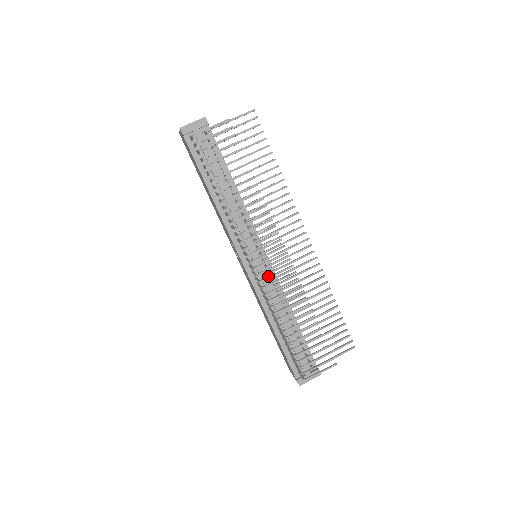
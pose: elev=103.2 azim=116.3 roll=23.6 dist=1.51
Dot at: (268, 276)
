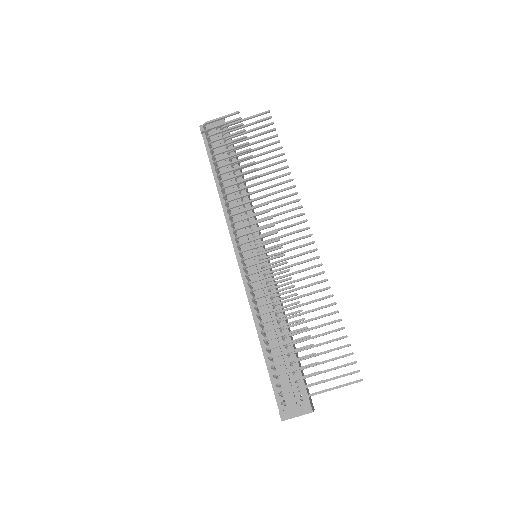
Dot at: (254, 263)
